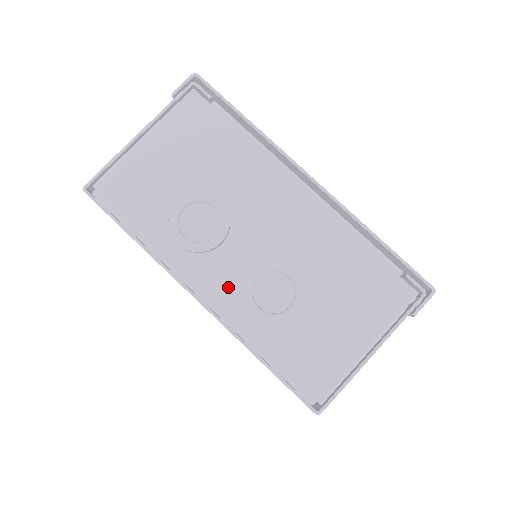
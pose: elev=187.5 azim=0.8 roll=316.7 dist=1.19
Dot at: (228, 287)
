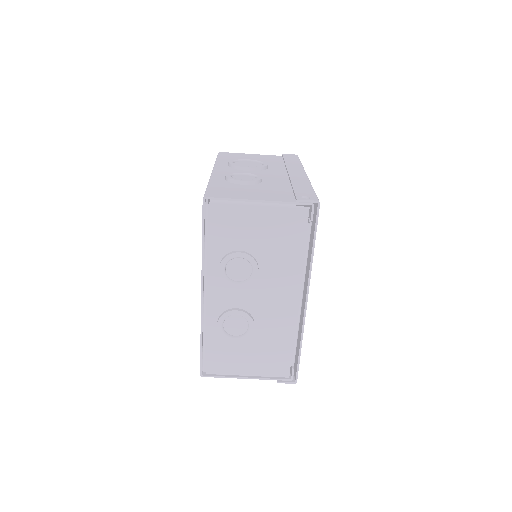
Dot at: (220, 304)
